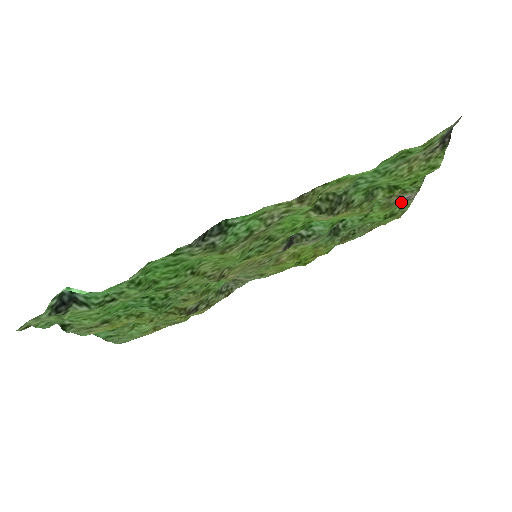
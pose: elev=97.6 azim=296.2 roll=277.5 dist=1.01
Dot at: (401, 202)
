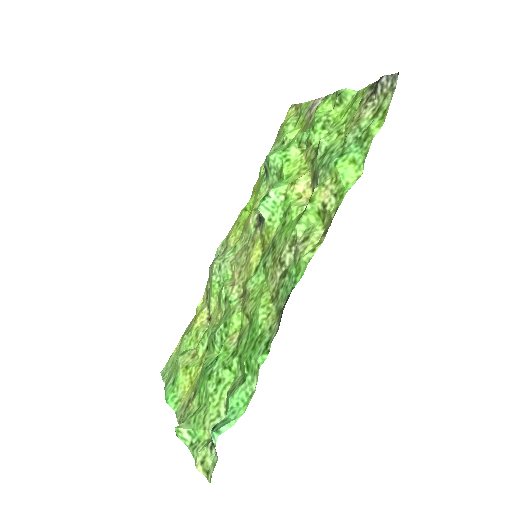
Dot at: (308, 110)
